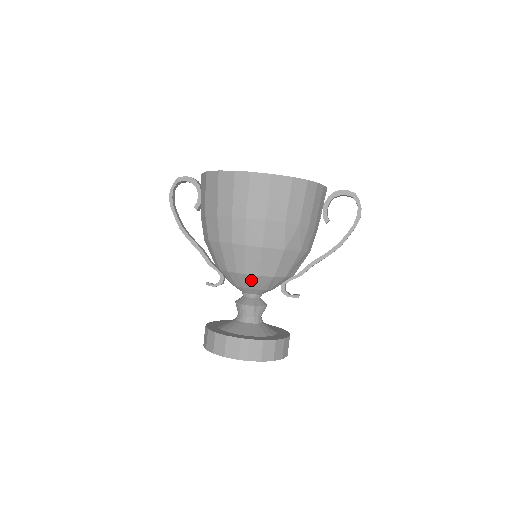
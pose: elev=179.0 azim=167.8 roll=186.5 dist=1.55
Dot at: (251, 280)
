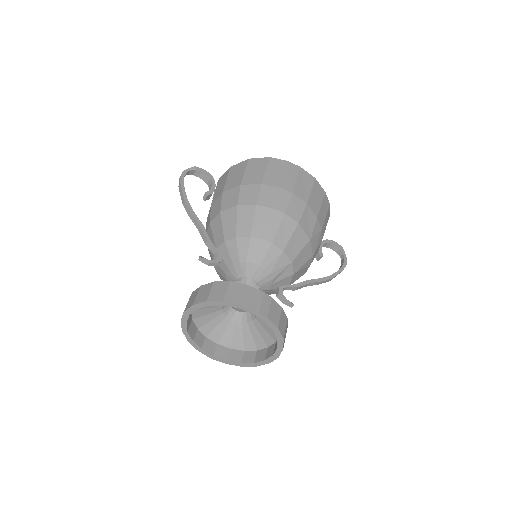
Dot at: (271, 254)
